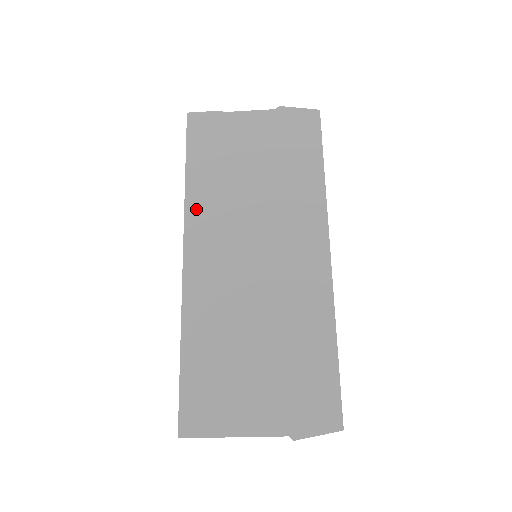
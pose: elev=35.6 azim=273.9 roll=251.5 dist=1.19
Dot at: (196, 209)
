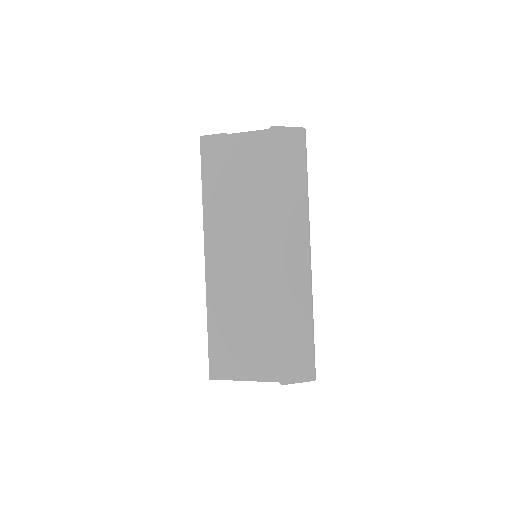
Dot at: (211, 220)
